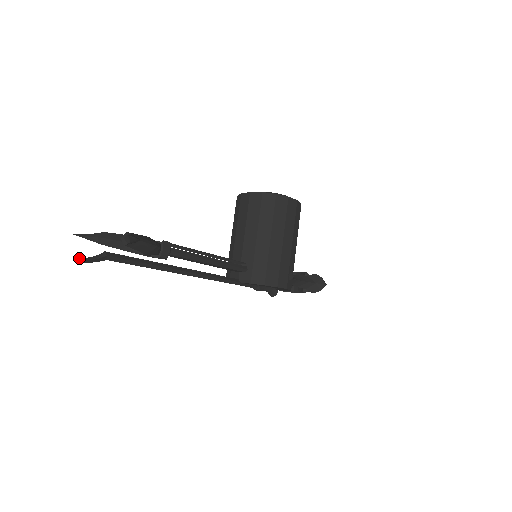
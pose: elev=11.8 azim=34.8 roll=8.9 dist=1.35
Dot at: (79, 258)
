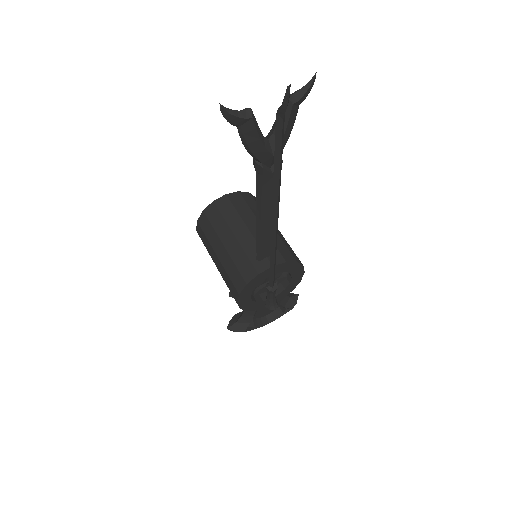
Dot at: (287, 86)
